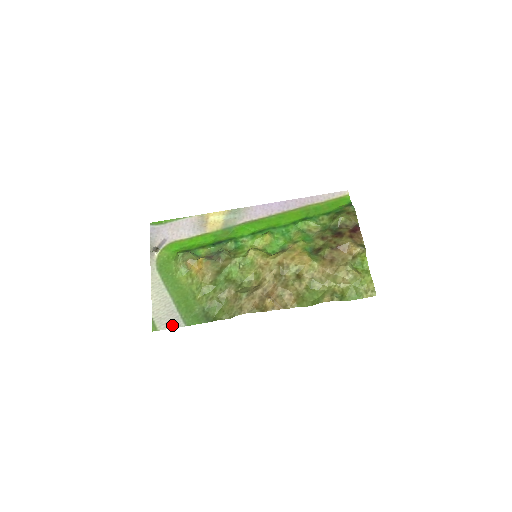
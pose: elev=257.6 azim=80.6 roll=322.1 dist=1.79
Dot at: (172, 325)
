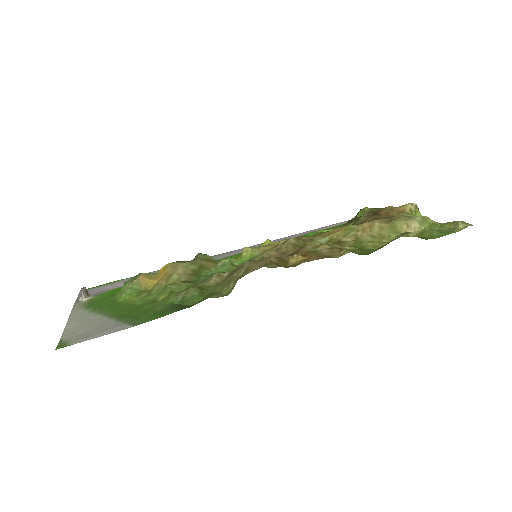
Dot at: (103, 333)
